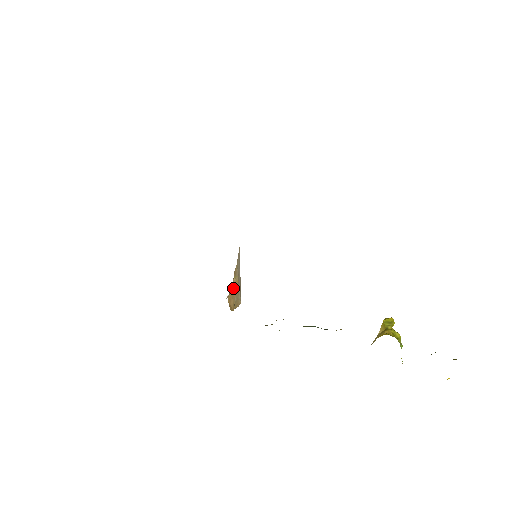
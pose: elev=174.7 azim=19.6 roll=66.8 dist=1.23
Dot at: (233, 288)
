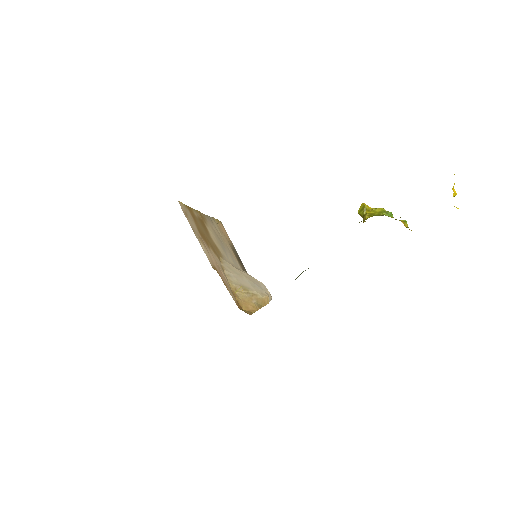
Dot at: (243, 298)
